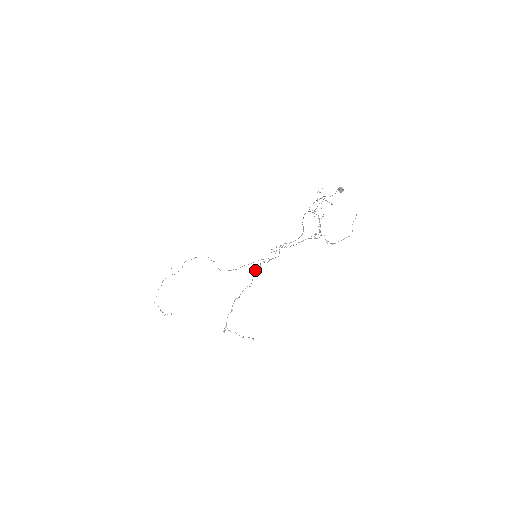
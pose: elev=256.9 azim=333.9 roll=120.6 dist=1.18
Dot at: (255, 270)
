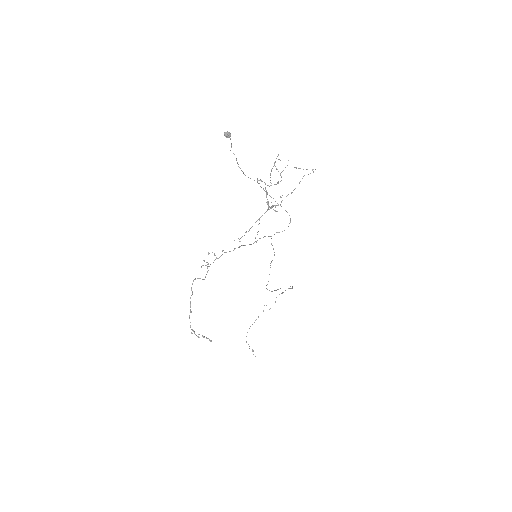
Dot at: (203, 260)
